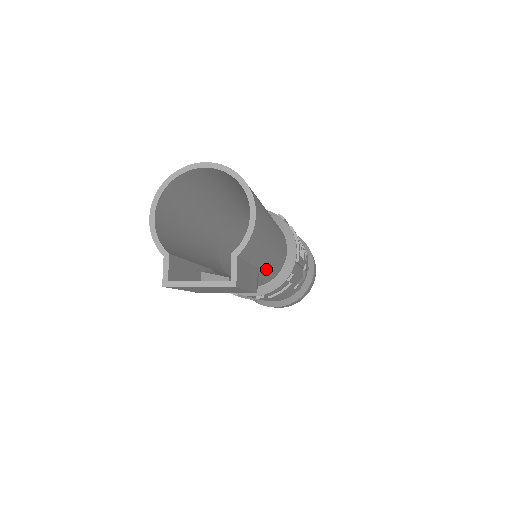
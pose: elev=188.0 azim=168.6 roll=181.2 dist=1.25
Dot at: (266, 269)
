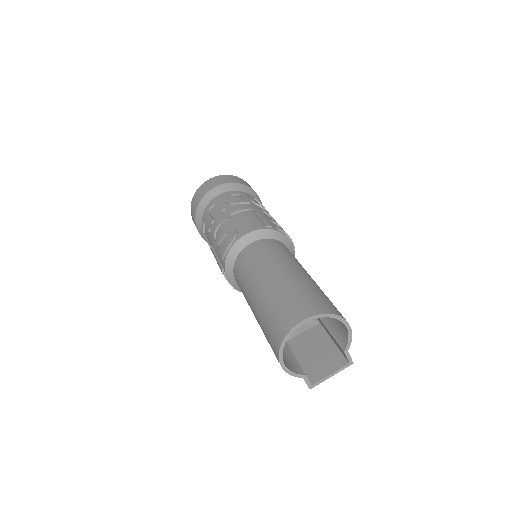
Dot at: occluded
